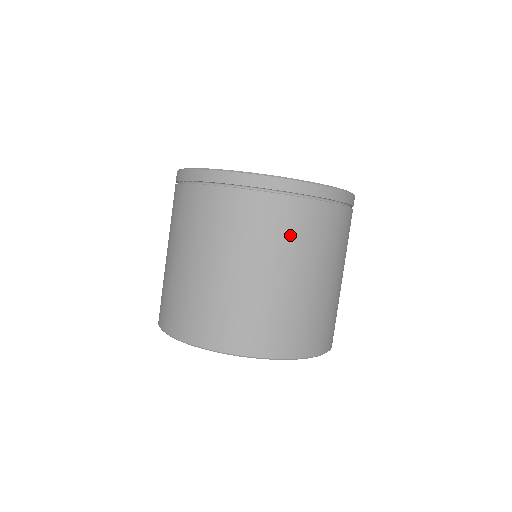
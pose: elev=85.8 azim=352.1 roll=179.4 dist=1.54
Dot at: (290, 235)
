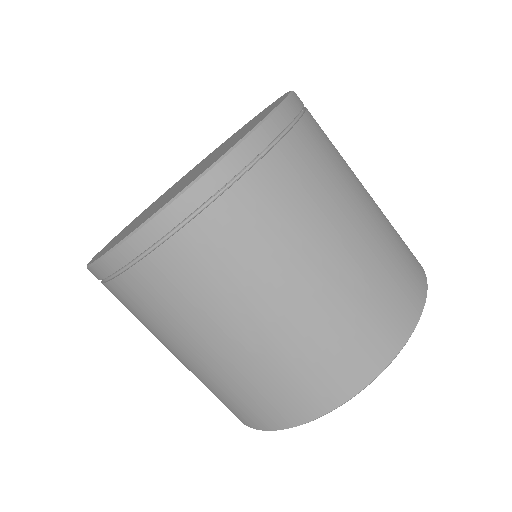
Dot at: (193, 296)
